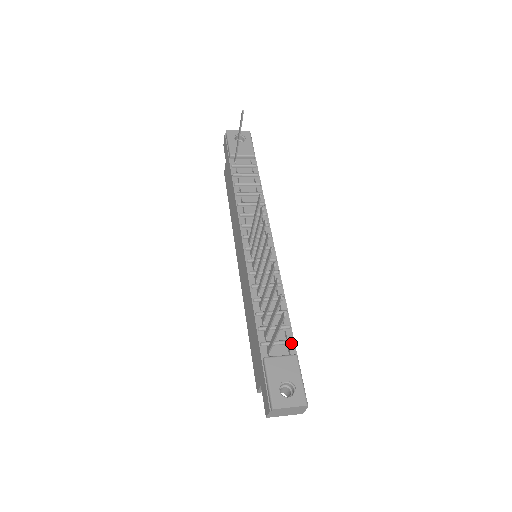
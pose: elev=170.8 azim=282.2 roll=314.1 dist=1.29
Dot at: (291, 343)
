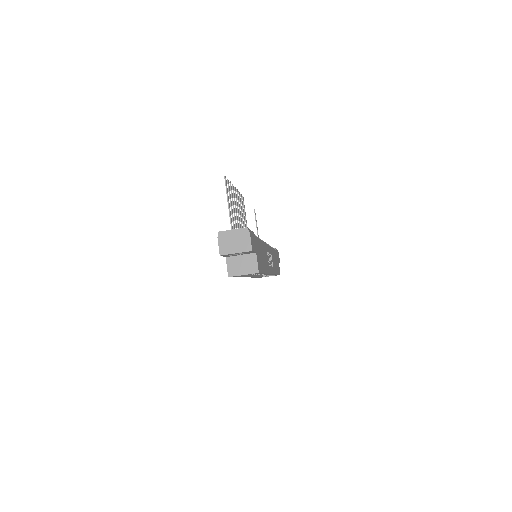
Dot at: occluded
